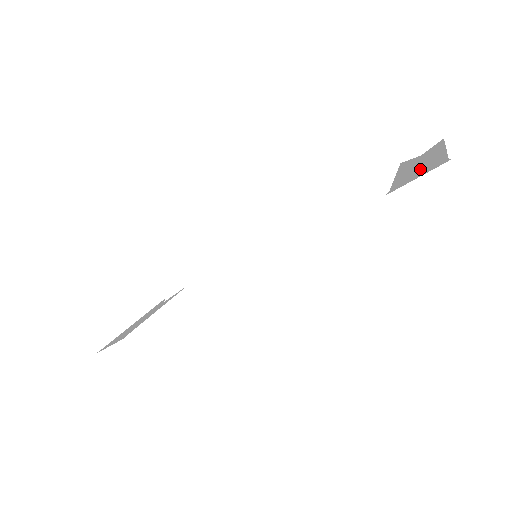
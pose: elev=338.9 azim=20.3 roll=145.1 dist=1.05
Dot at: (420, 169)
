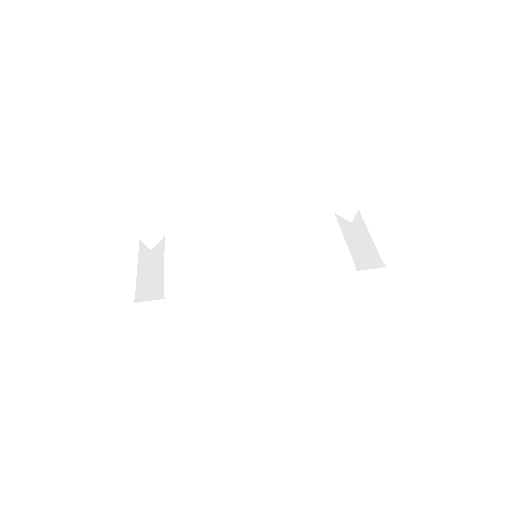
Dot at: (366, 255)
